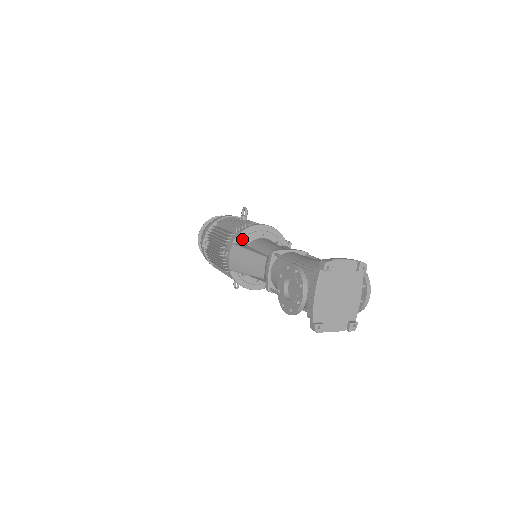
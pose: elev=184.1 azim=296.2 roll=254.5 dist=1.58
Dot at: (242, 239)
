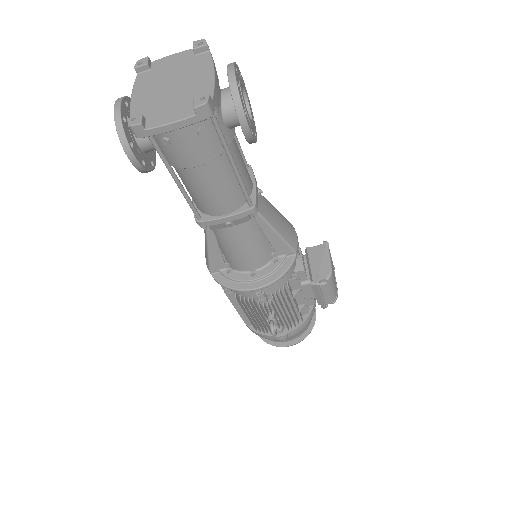
Dot at: occluded
